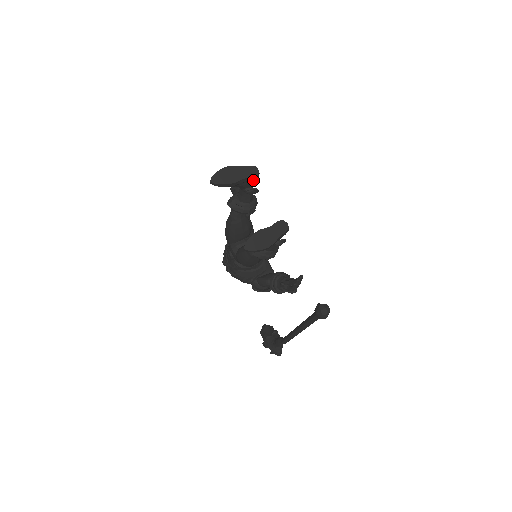
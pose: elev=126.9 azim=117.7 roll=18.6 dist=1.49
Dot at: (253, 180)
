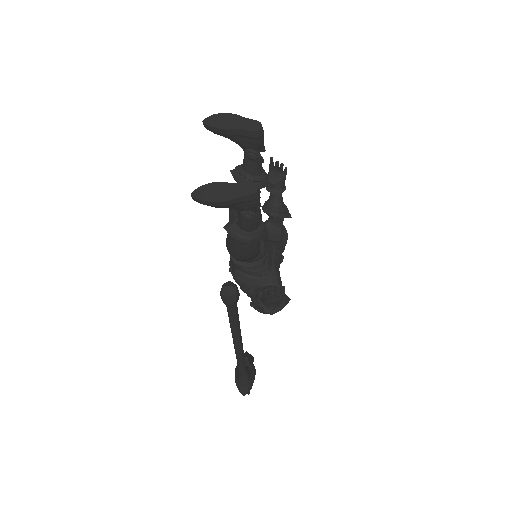
Dot at: (251, 136)
